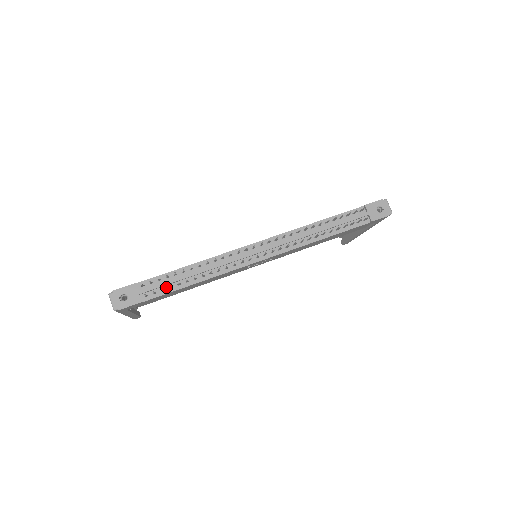
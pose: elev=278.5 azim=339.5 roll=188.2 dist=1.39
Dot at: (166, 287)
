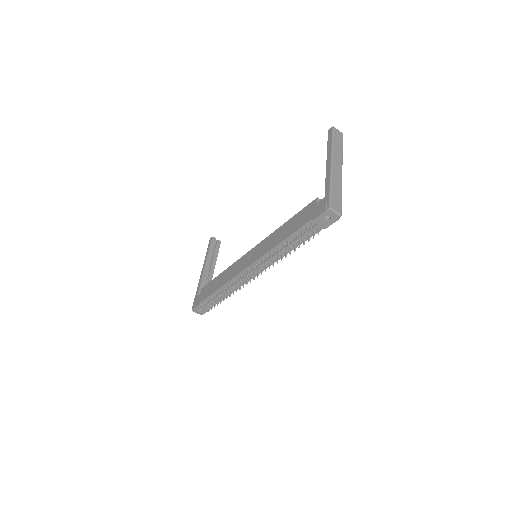
Dot at: (216, 300)
